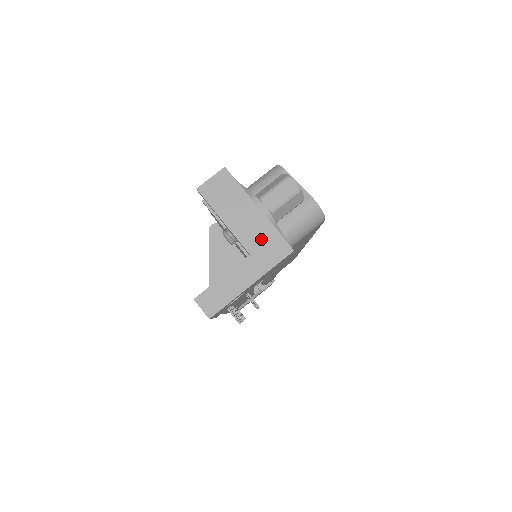
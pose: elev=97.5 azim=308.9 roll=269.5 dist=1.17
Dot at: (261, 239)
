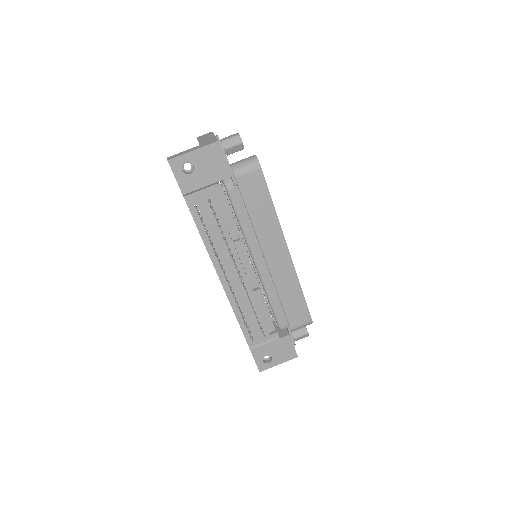
Dot at: (208, 141)
